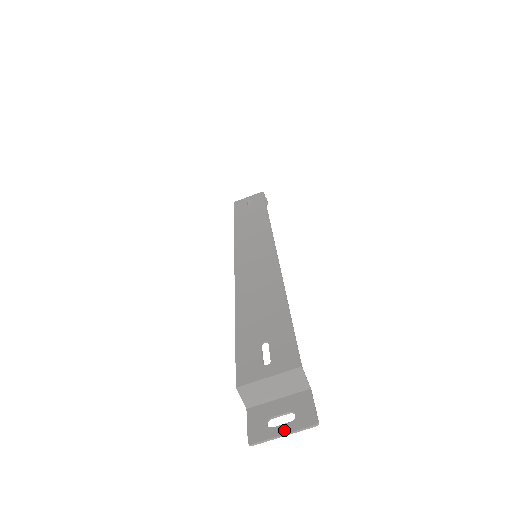
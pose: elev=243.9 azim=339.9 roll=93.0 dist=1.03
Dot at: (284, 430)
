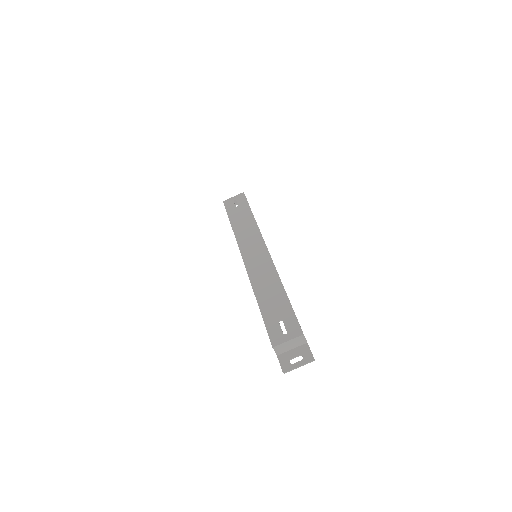
Dot at: (299, 365)
